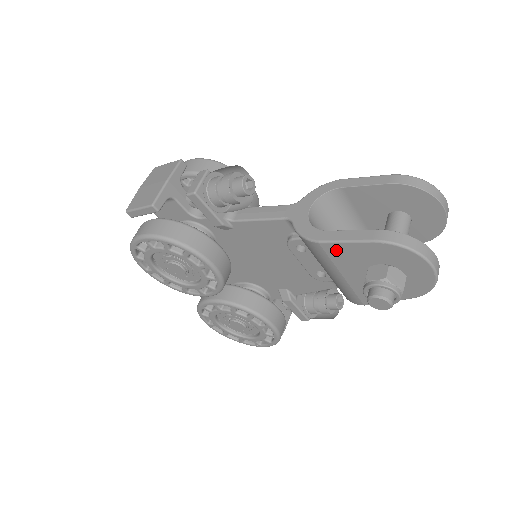
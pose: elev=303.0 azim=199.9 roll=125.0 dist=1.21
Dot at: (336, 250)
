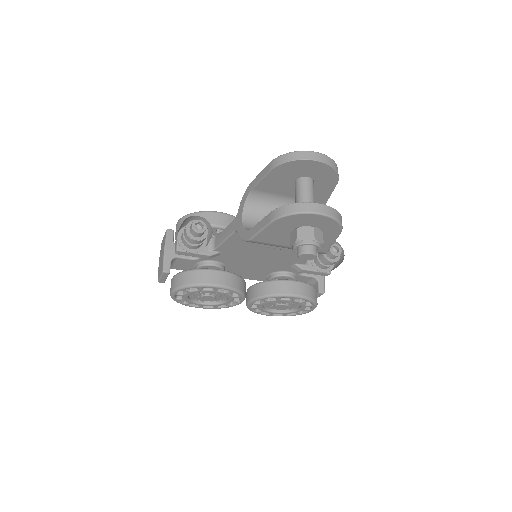
Dot at: (263, 238)
